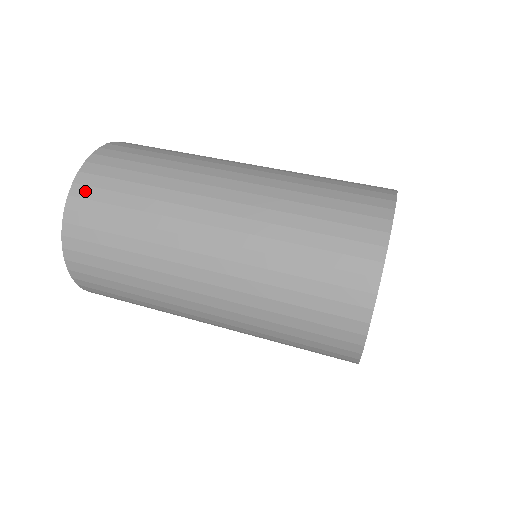
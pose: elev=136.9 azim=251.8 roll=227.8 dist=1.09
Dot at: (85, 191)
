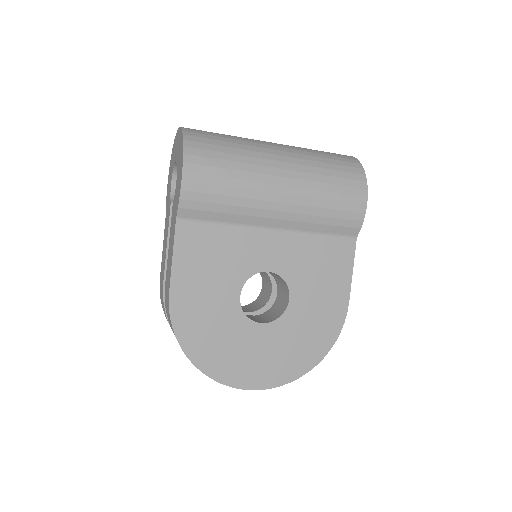
Dot at: occluded
